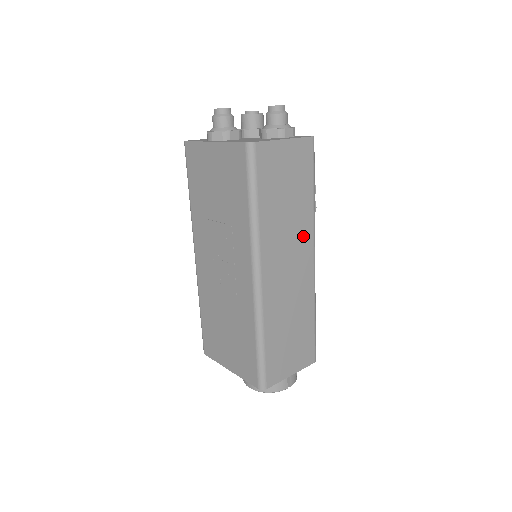
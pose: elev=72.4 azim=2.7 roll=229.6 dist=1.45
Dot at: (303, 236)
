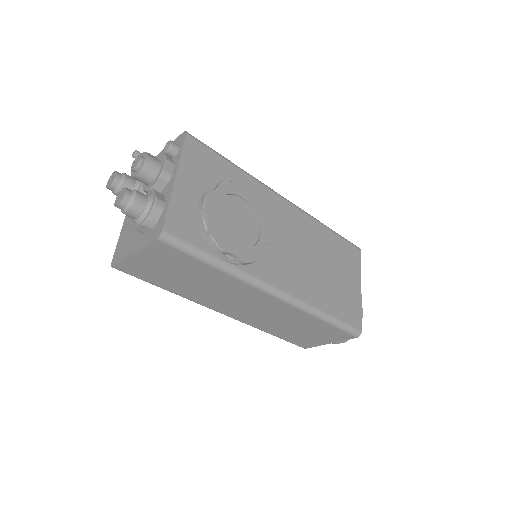
Dot at: (240, 290)
